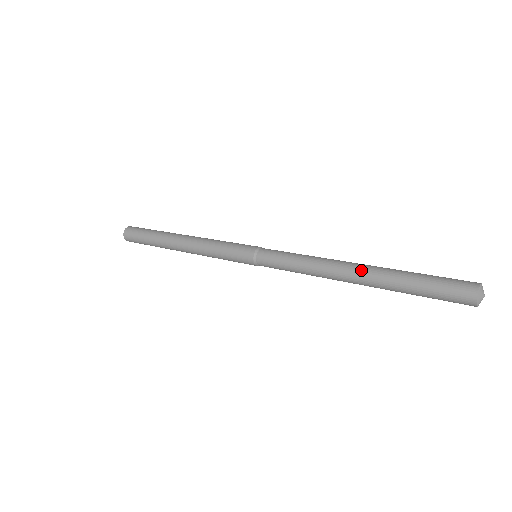
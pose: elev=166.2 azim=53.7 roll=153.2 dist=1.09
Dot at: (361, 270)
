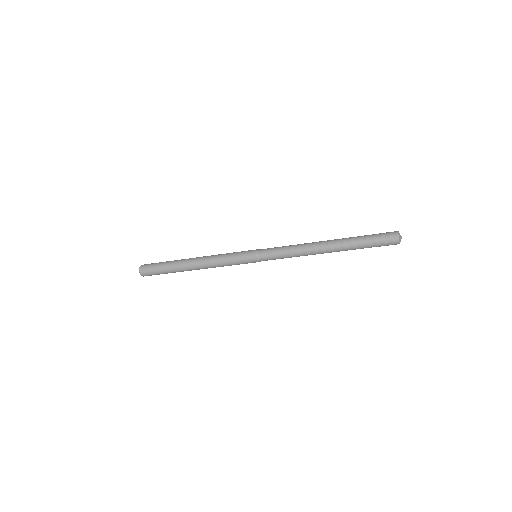
Dot at: (331, 240)
